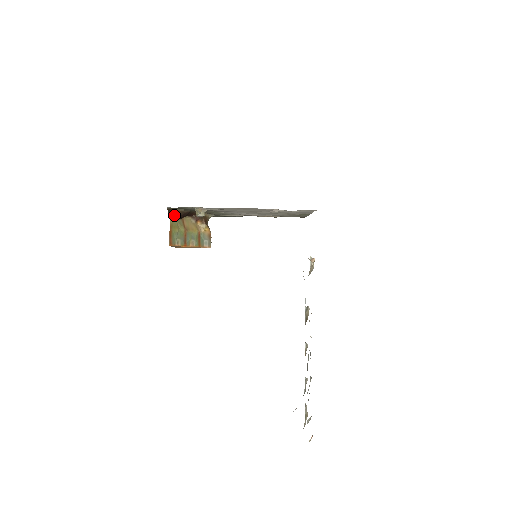
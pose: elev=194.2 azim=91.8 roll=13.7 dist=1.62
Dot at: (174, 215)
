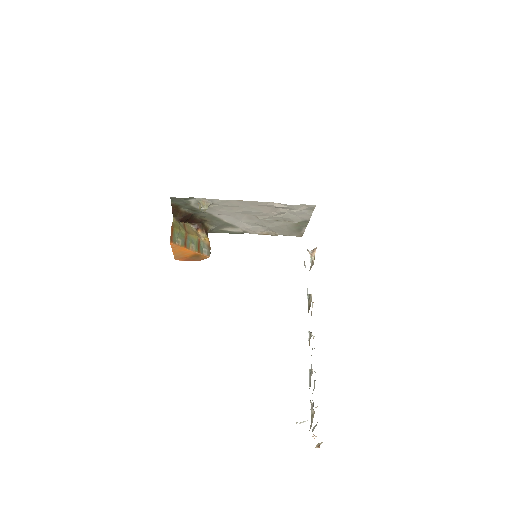
Dot at: (177, 216)
